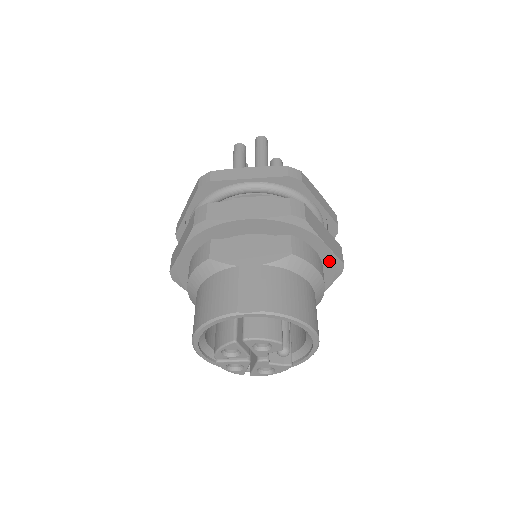
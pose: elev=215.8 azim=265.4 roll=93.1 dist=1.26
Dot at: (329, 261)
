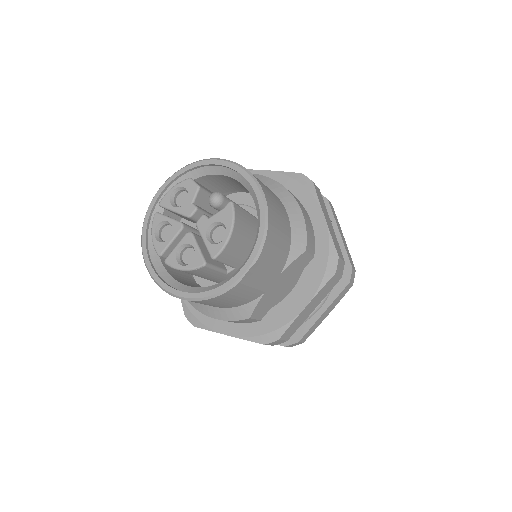
Dot at: (285, 181)
